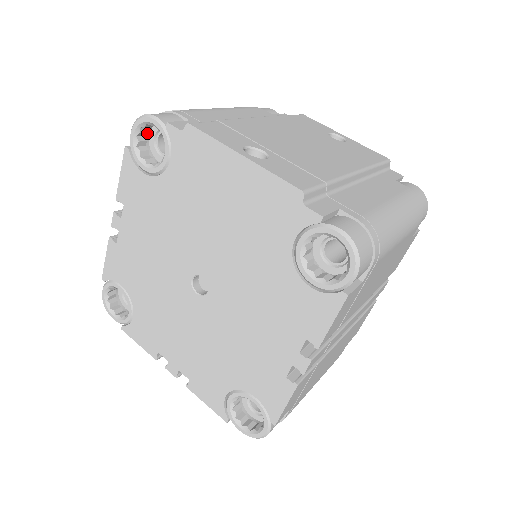
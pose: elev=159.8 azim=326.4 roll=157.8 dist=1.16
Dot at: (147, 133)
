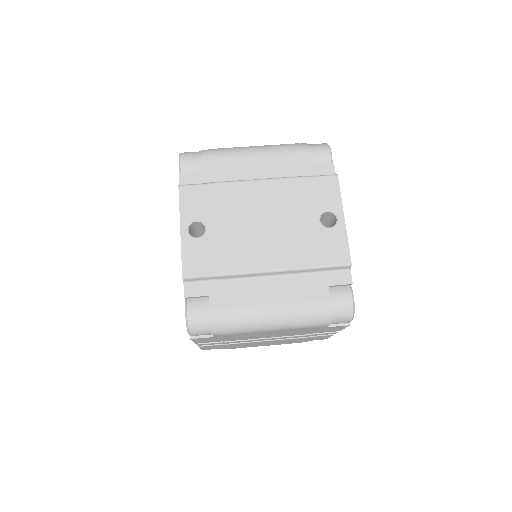
Dot at: occluded
